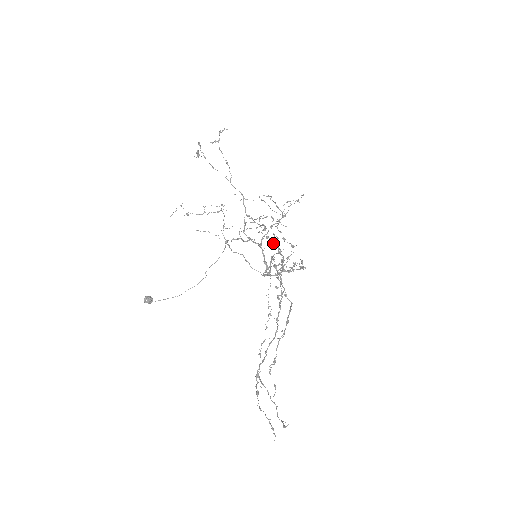
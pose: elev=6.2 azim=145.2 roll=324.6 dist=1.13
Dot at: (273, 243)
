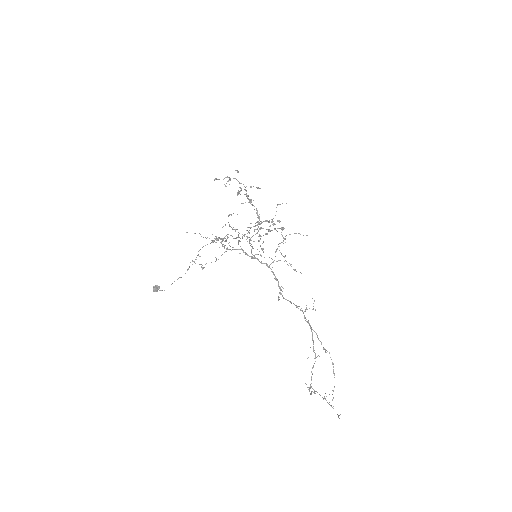
Dot at: (240, 190)
